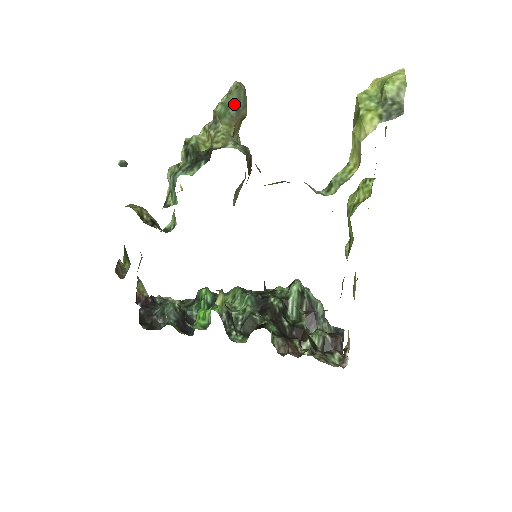
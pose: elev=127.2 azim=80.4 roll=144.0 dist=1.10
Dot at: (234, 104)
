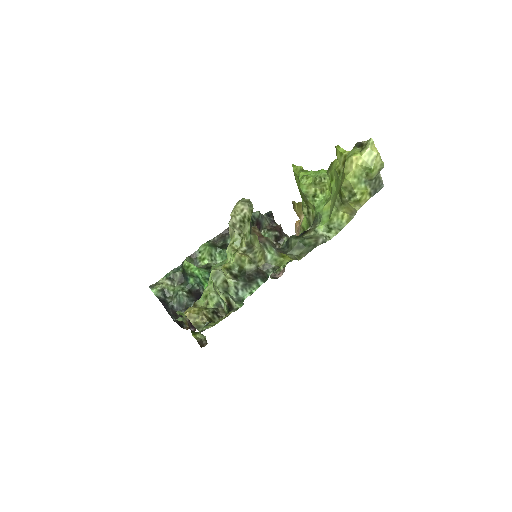
Dot at: occluded
